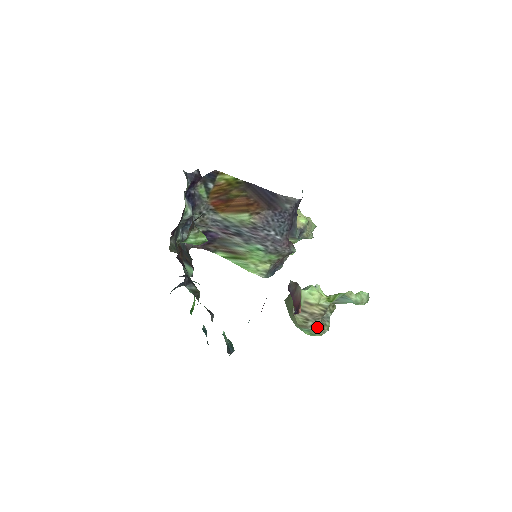
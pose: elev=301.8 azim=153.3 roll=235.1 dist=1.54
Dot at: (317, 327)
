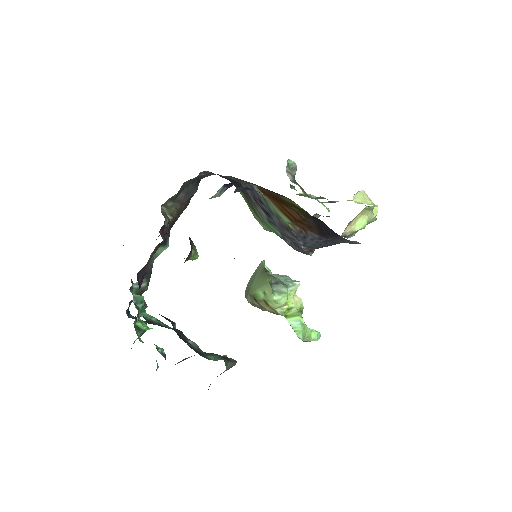
Dot at: (260, 308)
